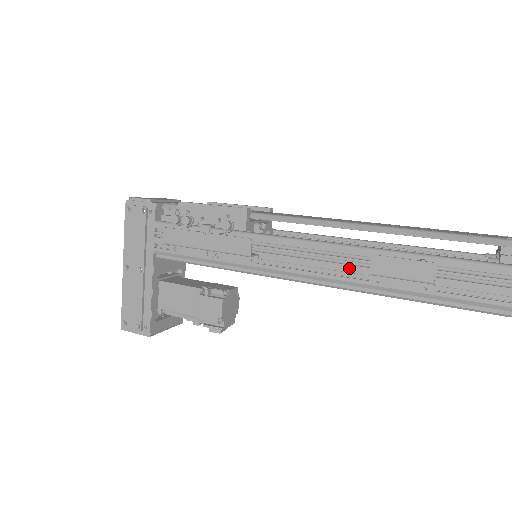
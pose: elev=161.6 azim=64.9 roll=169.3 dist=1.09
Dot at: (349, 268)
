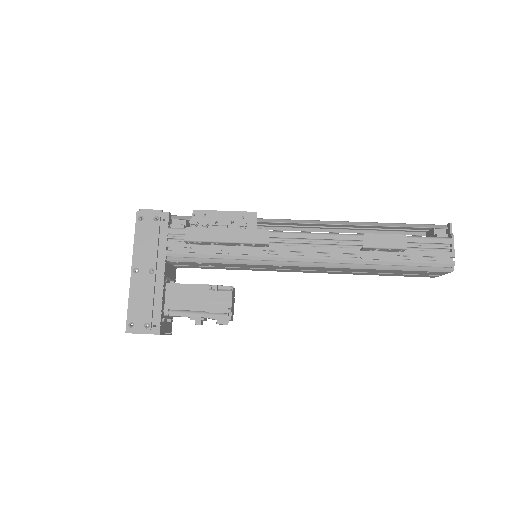
Dot at: (342, 250)
